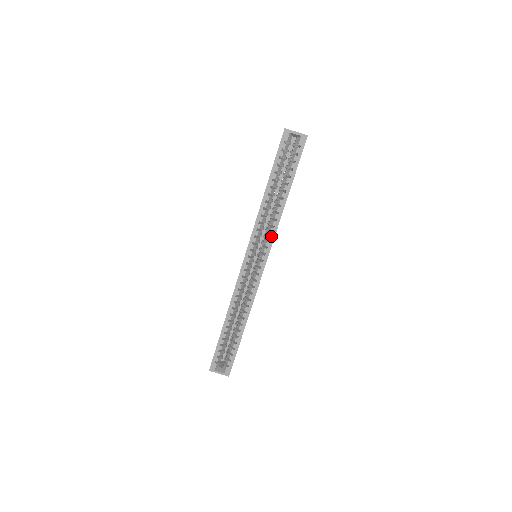
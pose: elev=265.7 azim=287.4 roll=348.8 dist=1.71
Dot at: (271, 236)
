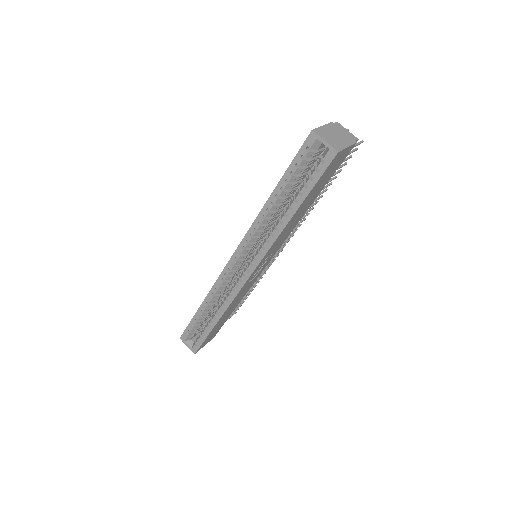
Dot at: (263, 250)
